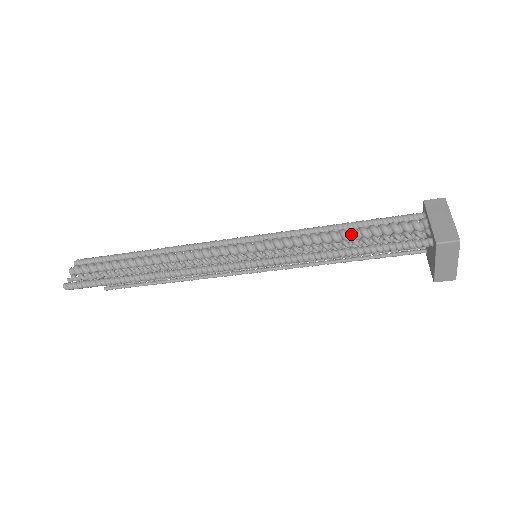
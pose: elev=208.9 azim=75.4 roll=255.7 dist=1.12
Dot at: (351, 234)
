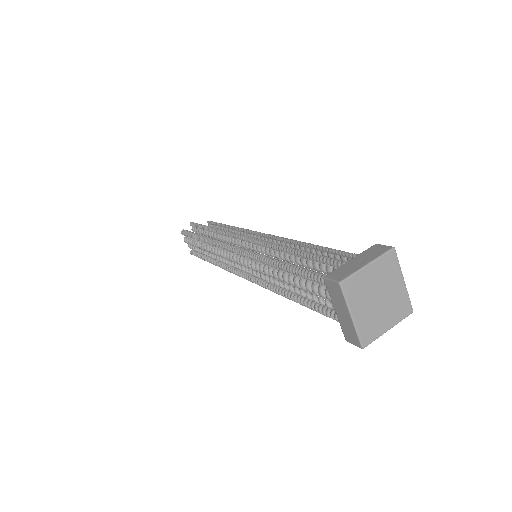
Dot at: (291, 284)
